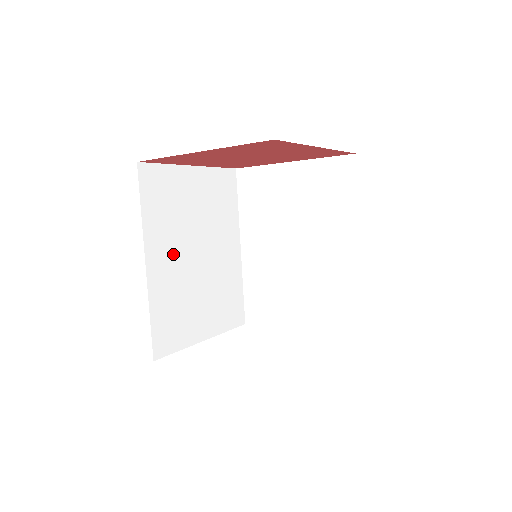
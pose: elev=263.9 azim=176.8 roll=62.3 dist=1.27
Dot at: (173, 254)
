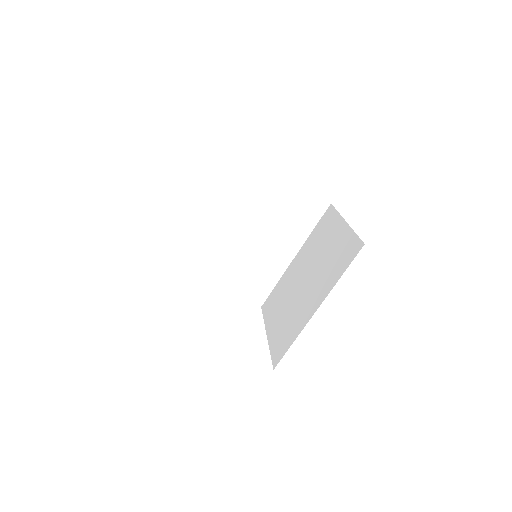
Dot at: (230, 219)
